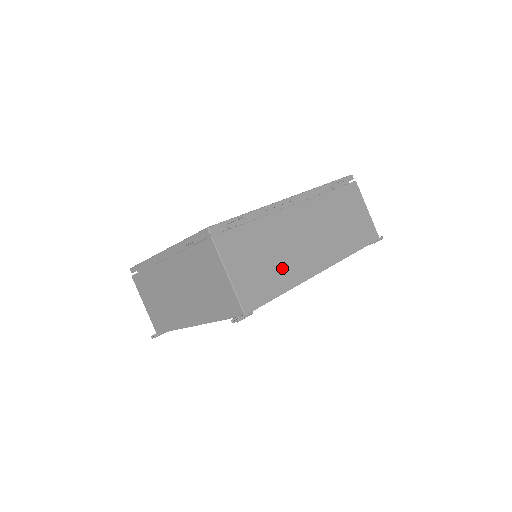
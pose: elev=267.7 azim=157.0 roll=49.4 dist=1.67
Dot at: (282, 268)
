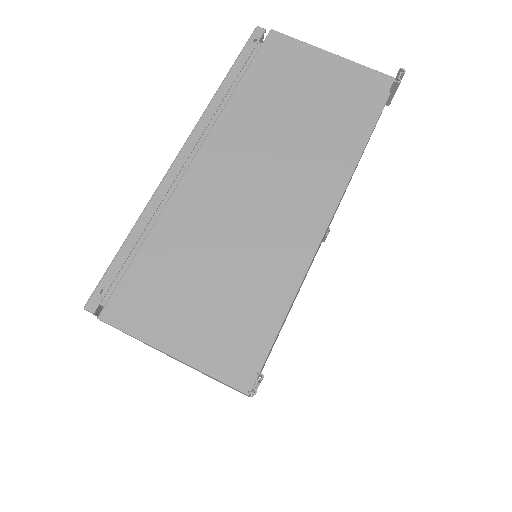
Dot at: occluded
